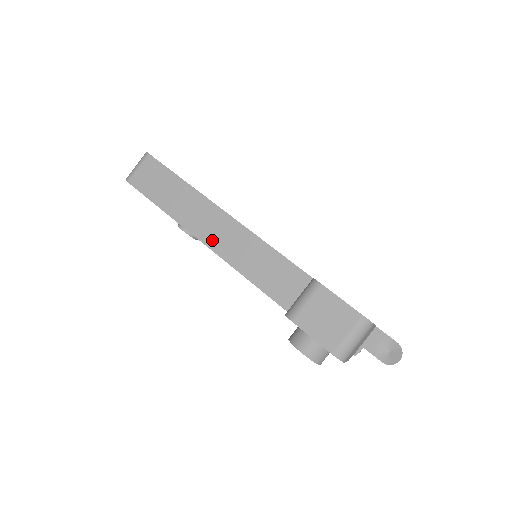
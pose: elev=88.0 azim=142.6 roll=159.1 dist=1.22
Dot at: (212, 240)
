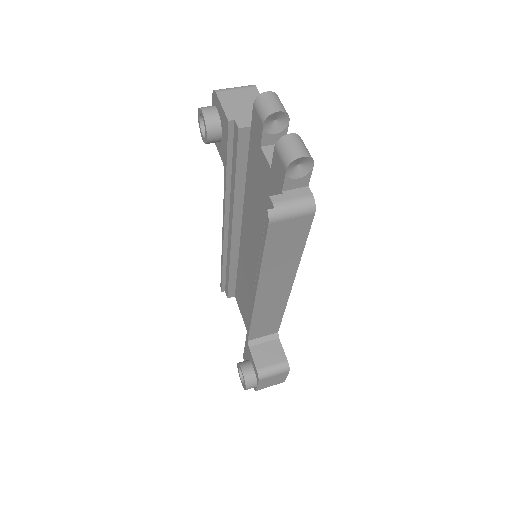
Dot at: occluded
